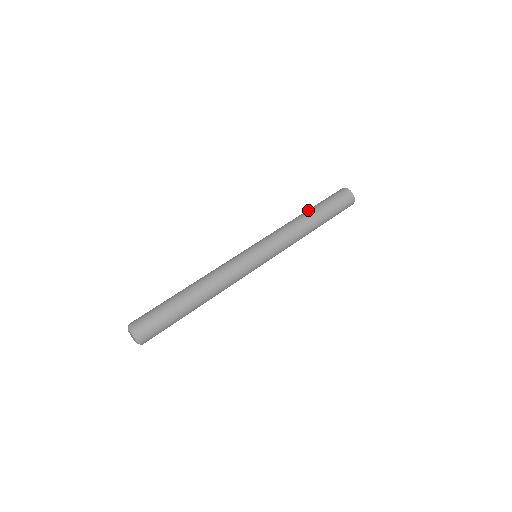
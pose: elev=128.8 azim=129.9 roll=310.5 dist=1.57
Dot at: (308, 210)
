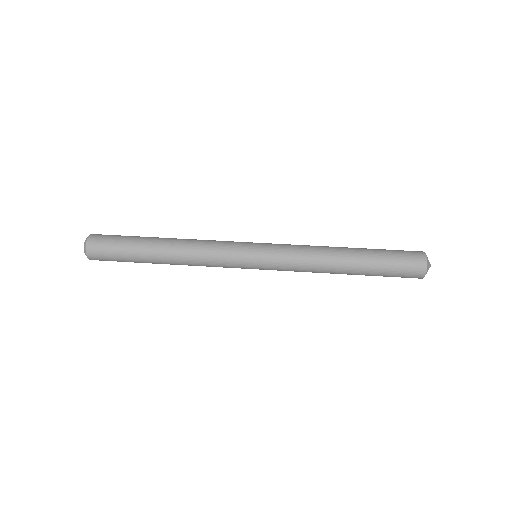
Dot at: occluded
